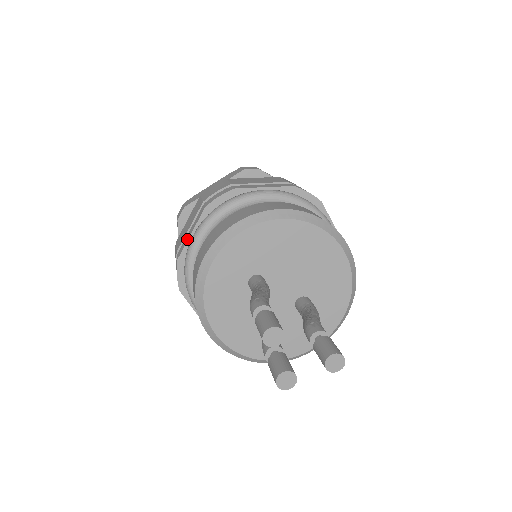
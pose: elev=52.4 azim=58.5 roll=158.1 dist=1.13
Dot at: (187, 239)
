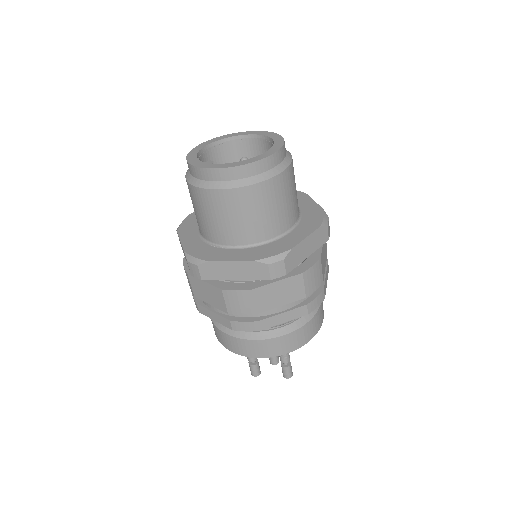
Dot at: occluded
